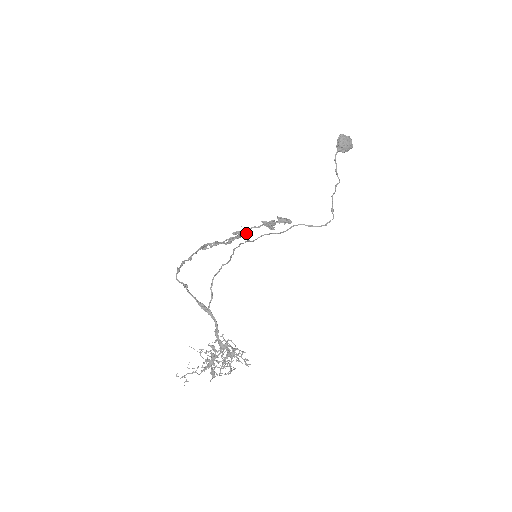
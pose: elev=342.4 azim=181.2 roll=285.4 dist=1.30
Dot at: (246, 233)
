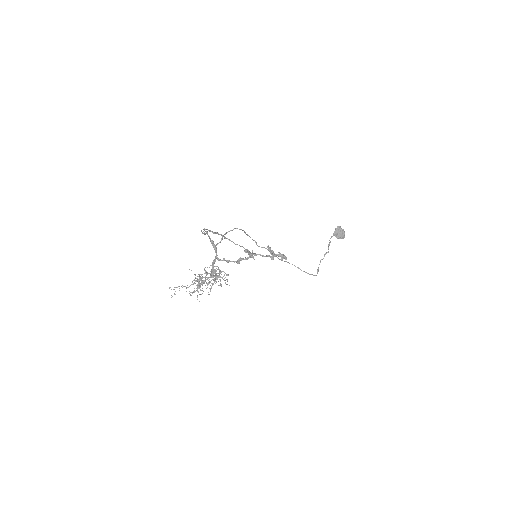
Dot at: (253, 258)
